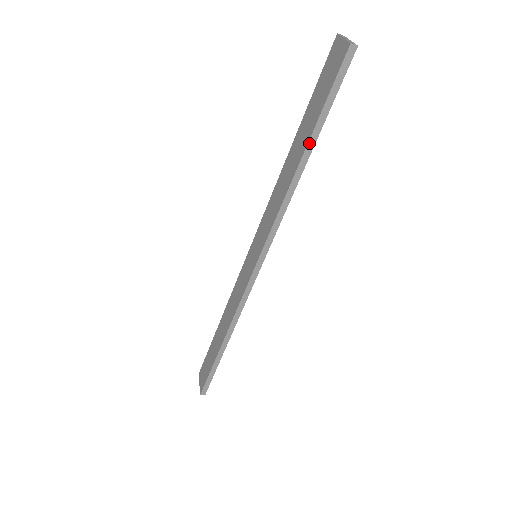
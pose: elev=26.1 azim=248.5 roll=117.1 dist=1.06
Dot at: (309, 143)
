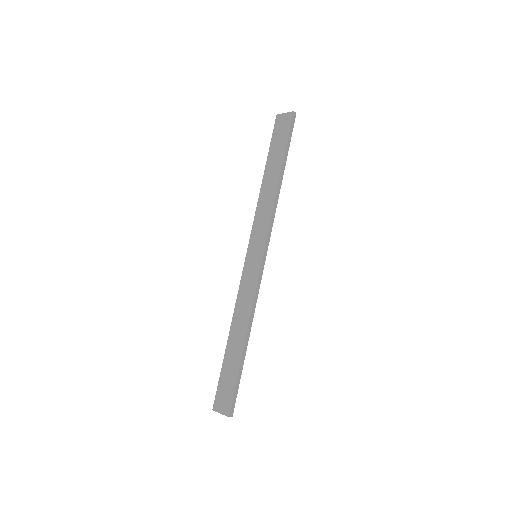
Dot at: (283, 164)
